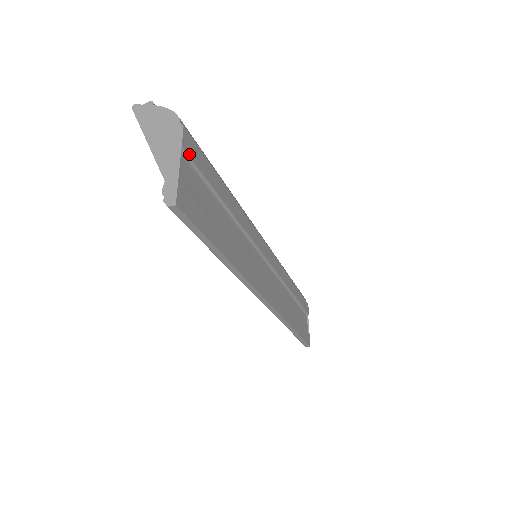
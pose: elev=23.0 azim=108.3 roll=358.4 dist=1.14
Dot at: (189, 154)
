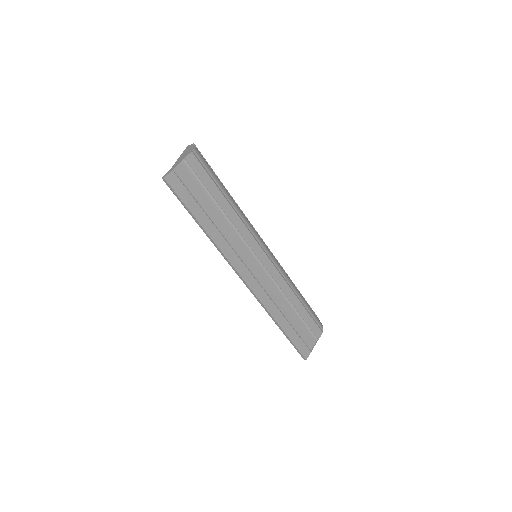
Dot at: (190, 164)
